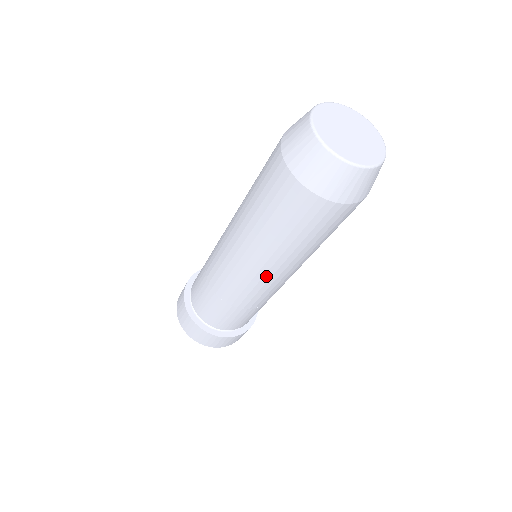
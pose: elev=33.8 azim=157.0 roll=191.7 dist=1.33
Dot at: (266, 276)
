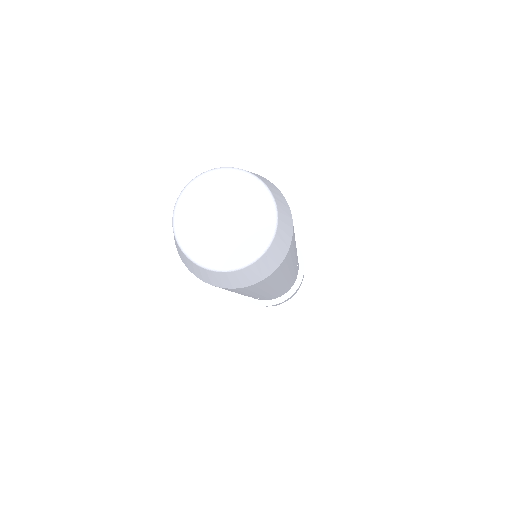
Dot at: occluded
